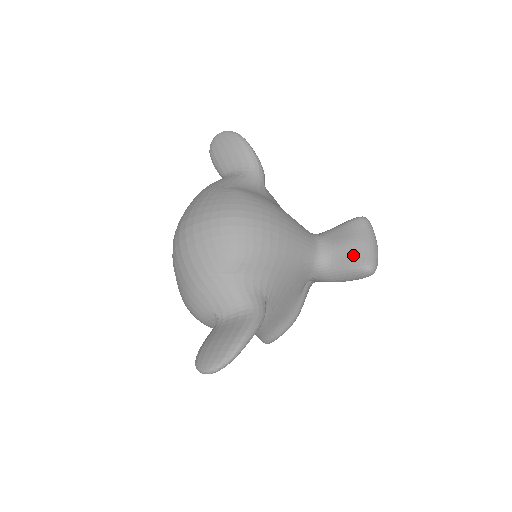
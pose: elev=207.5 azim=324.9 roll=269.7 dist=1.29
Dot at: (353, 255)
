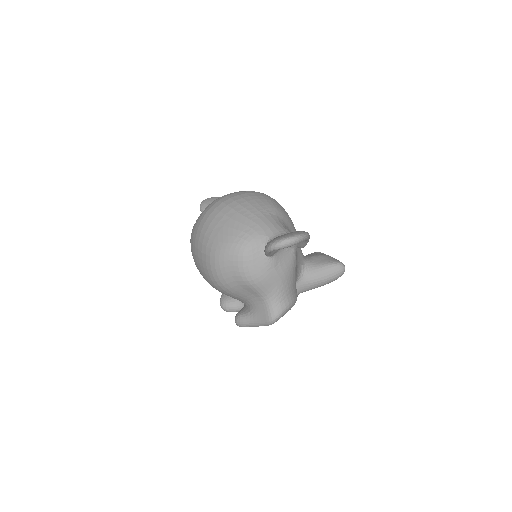
Dot at: (328, 259)
